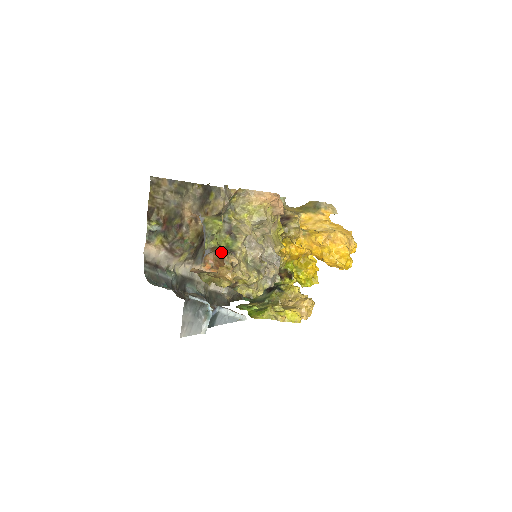
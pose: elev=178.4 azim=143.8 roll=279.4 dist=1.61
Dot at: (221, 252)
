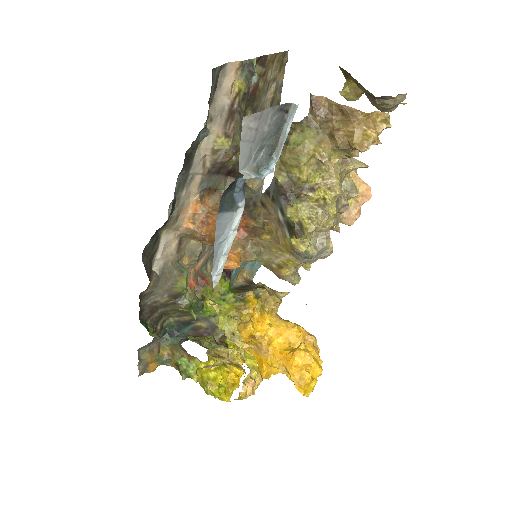
Dot at: occluded
